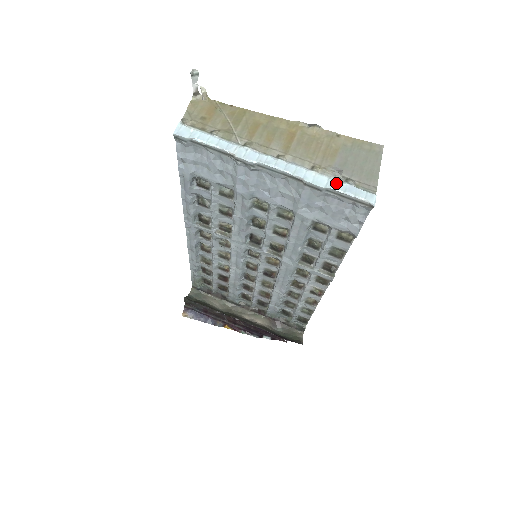
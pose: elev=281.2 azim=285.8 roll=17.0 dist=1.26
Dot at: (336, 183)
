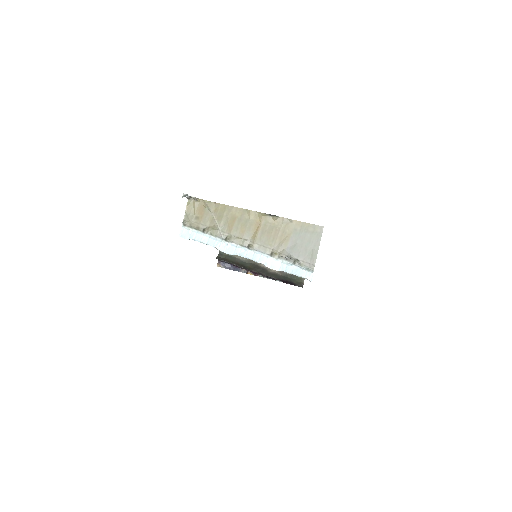
Dot at: (286, 266)
